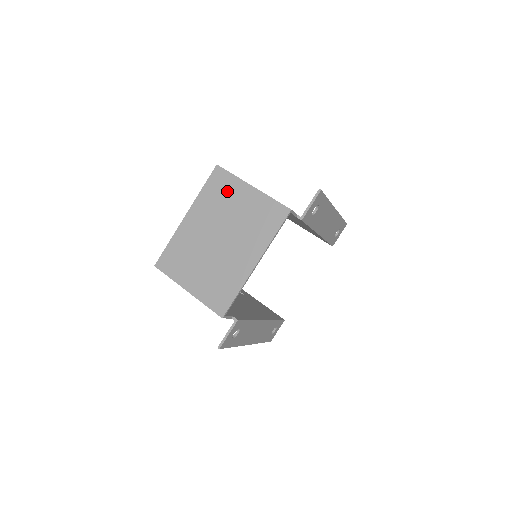
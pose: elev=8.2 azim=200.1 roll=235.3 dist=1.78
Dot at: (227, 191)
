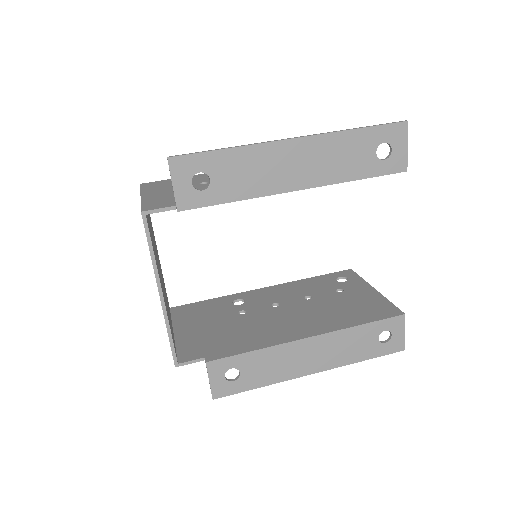
Dot at: occluded
